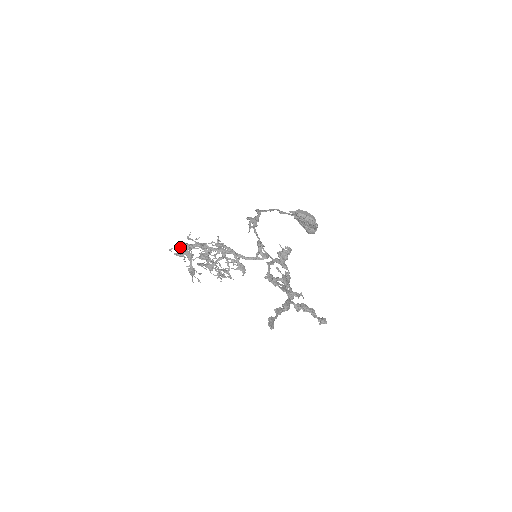
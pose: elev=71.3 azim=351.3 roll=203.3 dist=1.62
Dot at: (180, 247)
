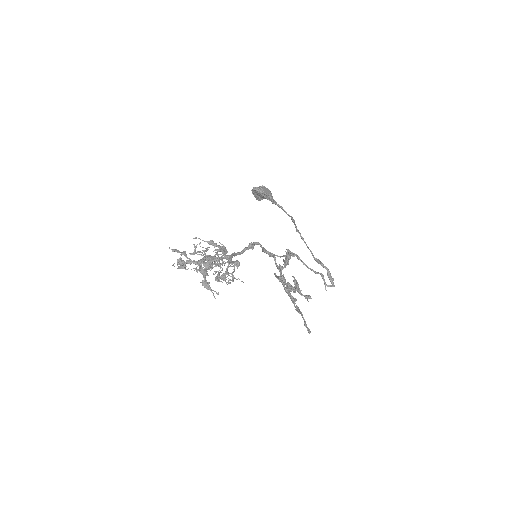
Dot at: (182, 260)
